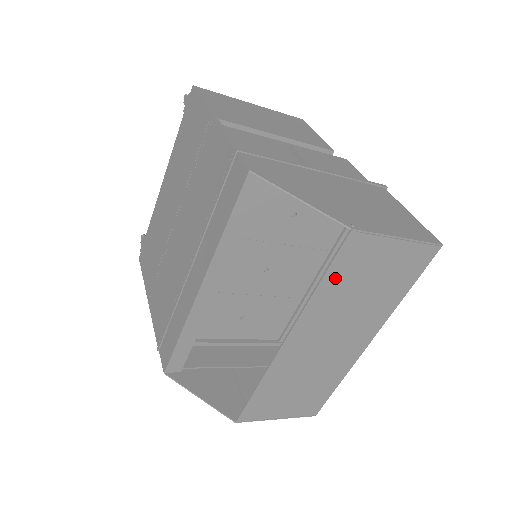
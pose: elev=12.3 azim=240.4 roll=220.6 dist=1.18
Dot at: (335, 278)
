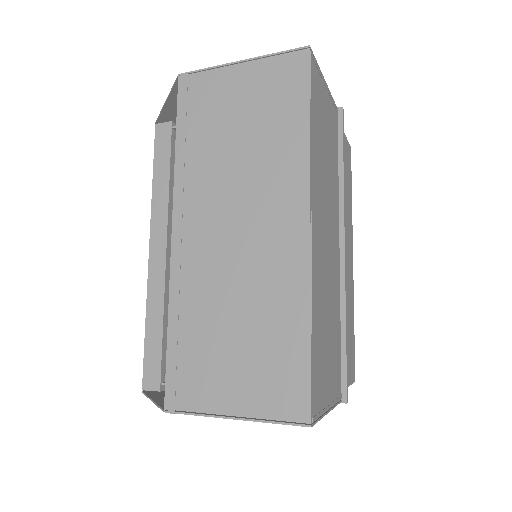
Dot at: (191, 131)
